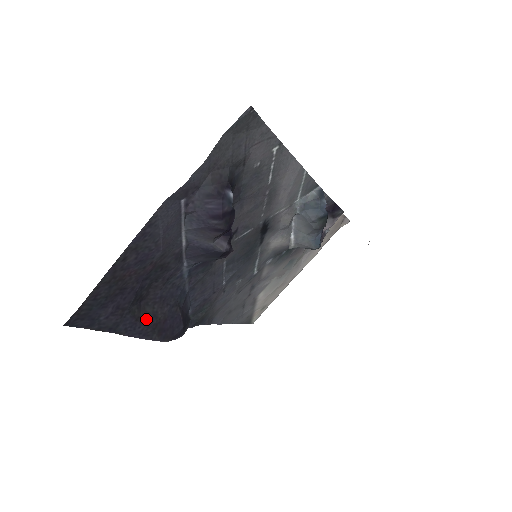
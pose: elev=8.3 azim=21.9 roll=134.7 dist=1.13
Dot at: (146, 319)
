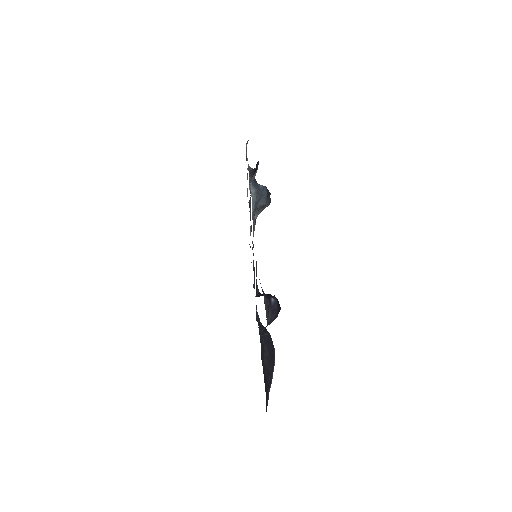
Dot at: (268, 365)
